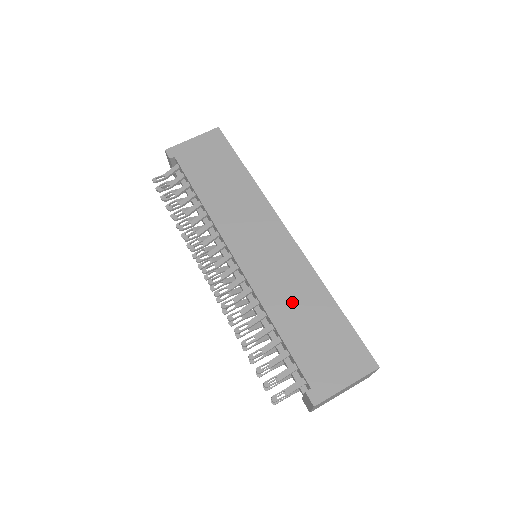
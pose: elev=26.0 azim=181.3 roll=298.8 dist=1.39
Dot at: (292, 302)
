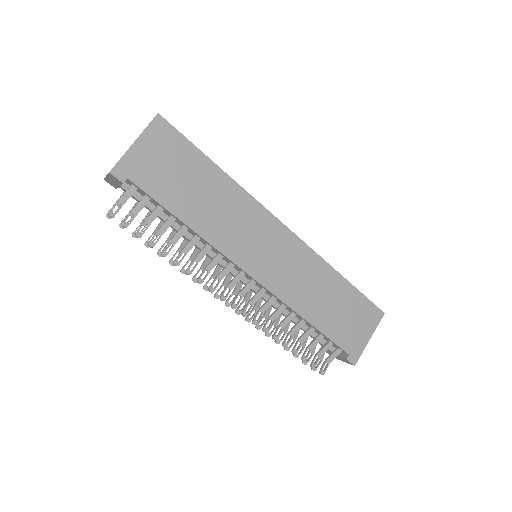
Dot at: (314, 295)
